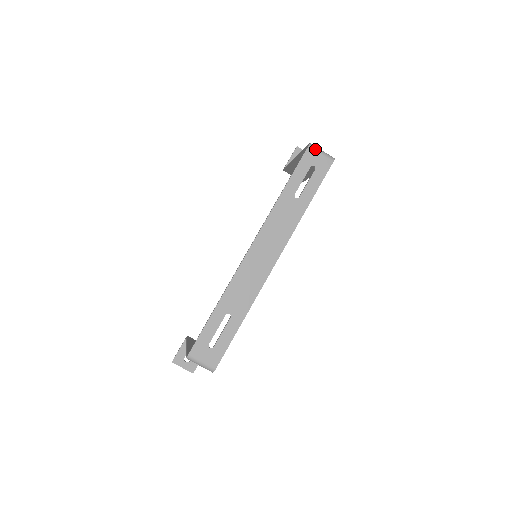
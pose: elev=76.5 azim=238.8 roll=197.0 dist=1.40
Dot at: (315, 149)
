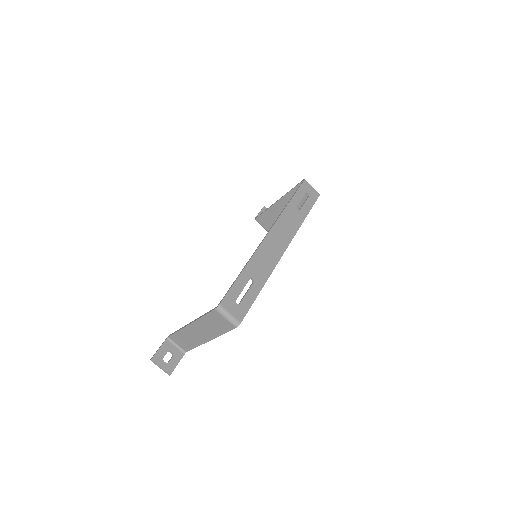
Dot at: (308, 183)
